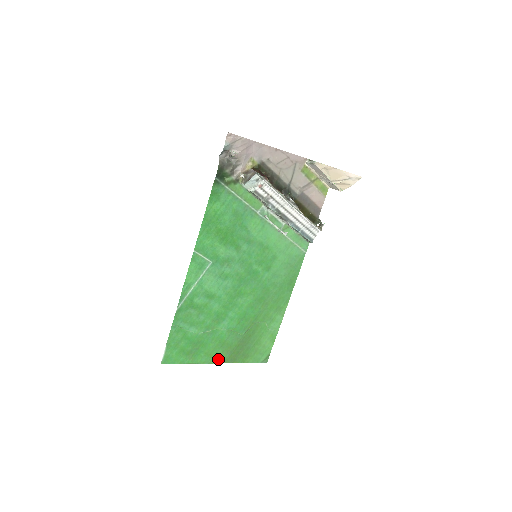
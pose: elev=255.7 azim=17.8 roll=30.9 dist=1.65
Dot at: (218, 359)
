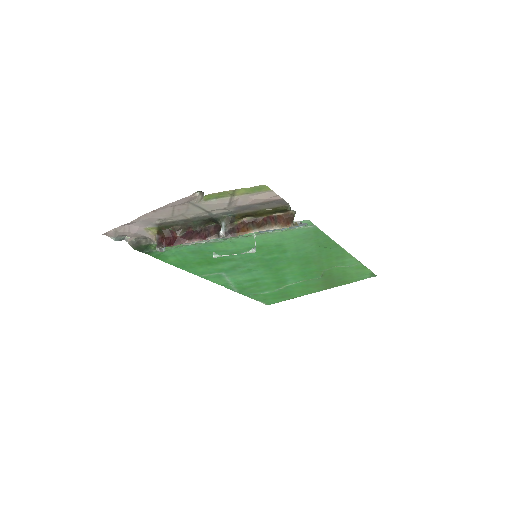
Dot at: (316, 290)
